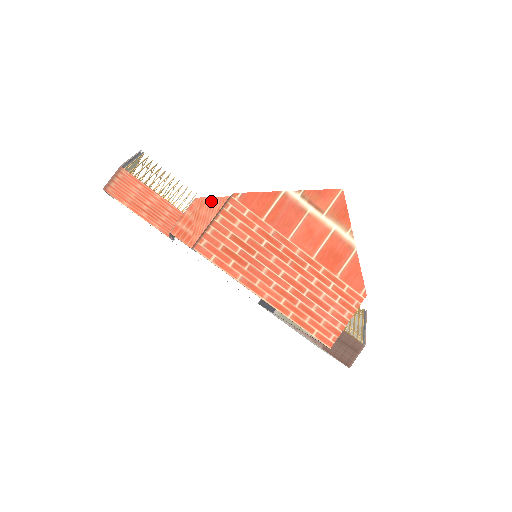
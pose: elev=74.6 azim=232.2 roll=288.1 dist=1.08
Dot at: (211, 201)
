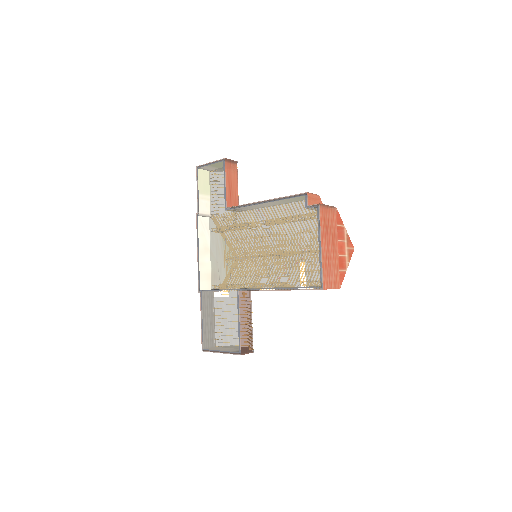
Dot at: (321, 202)
